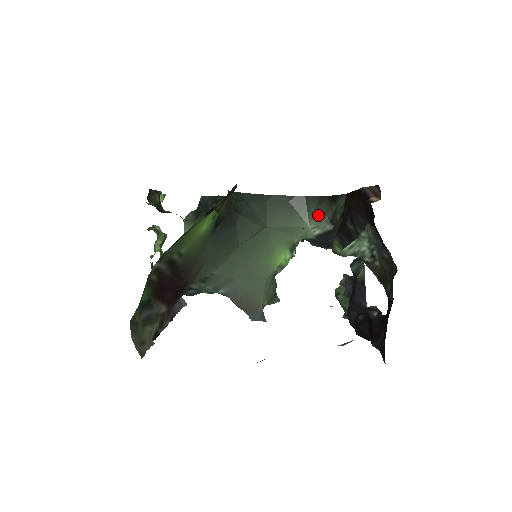
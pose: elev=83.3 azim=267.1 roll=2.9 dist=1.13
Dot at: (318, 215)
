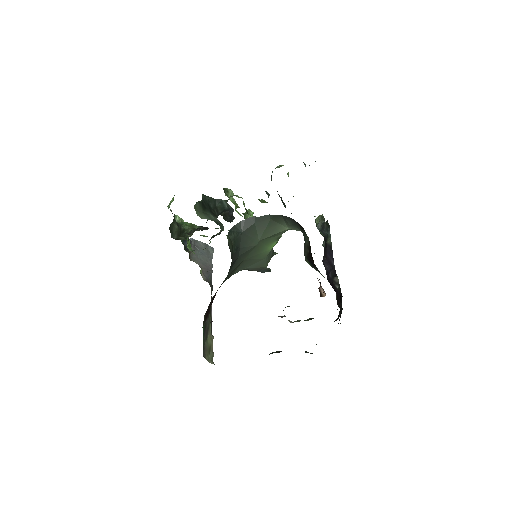
Dot at: (293, 227)
